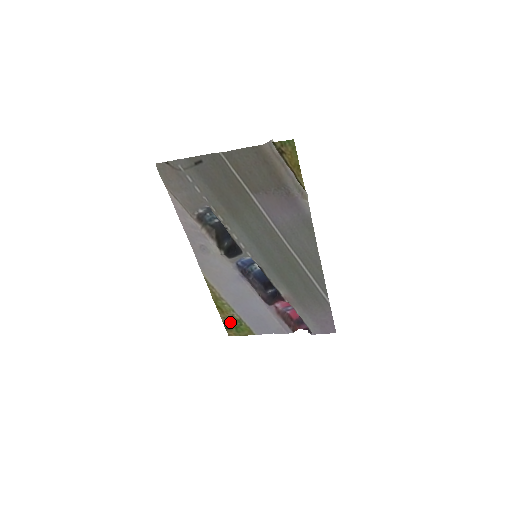
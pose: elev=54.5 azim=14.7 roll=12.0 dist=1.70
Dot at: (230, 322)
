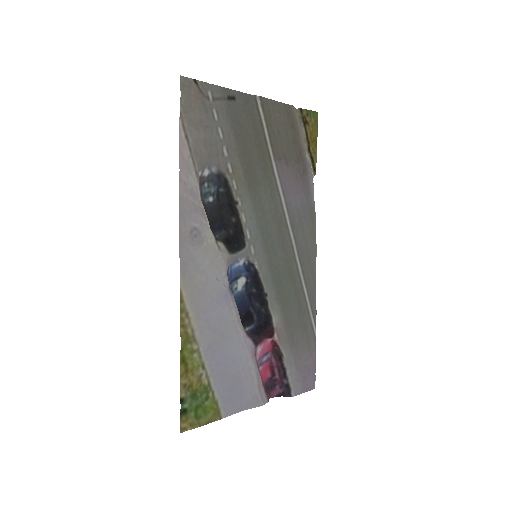
Dot at: (191, 395)
